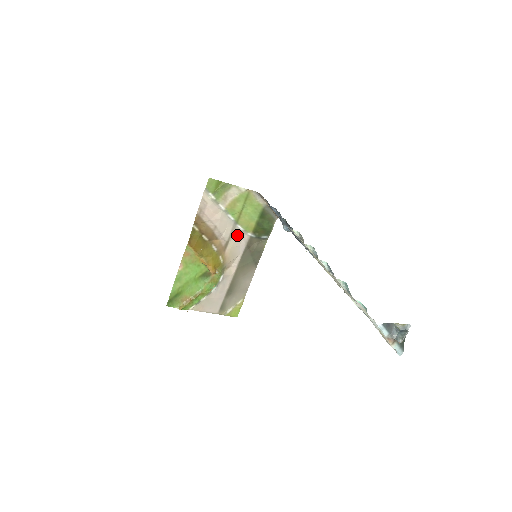
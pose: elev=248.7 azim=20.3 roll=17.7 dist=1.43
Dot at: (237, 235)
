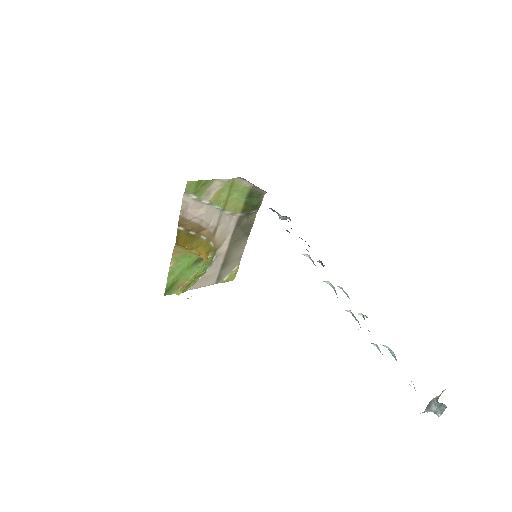
Dot at: (225, 219)
